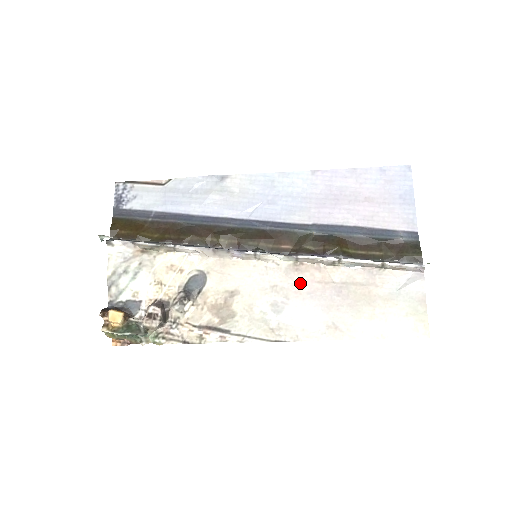
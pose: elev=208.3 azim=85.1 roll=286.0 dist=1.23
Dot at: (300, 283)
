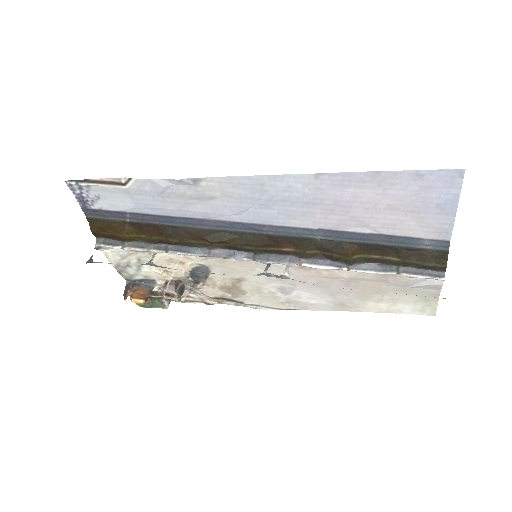
Dot at: (306, 277)
